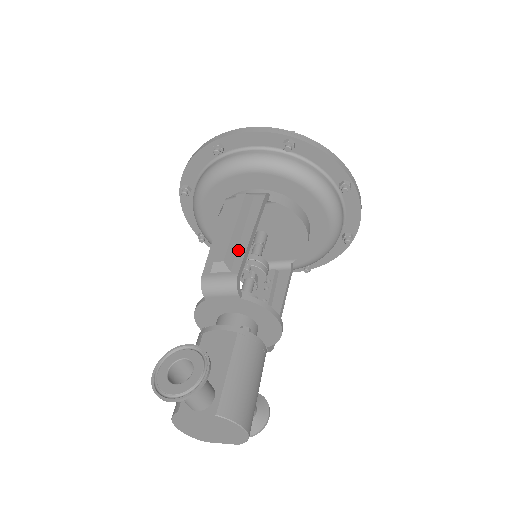
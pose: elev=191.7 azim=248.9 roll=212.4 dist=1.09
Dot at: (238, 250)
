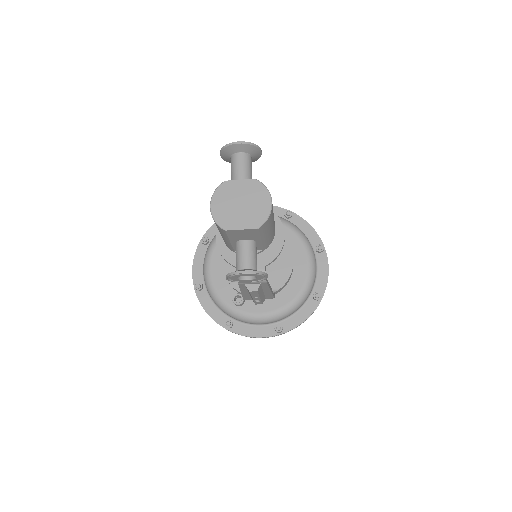
Dot at: occluded
